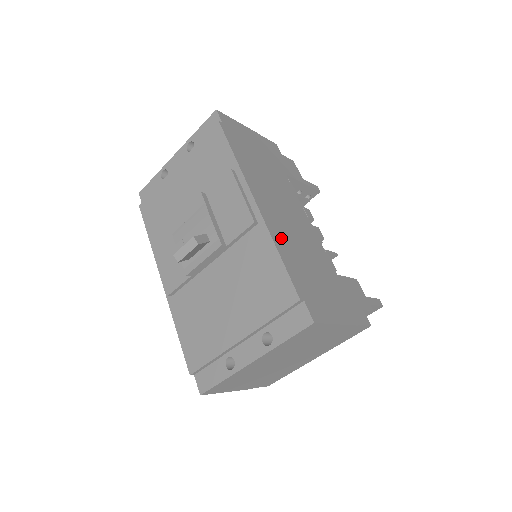
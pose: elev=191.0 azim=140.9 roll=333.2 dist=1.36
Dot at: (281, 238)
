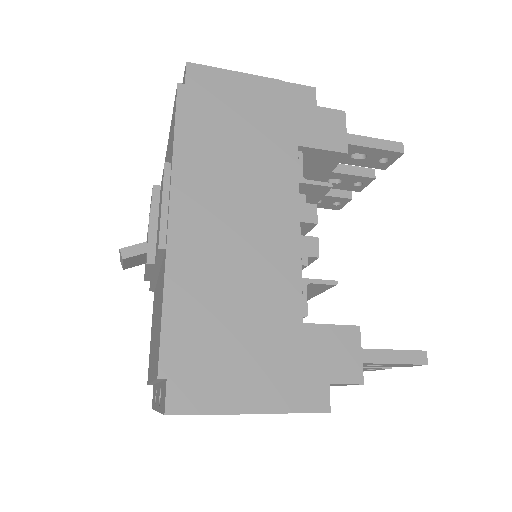
Dot at: (189, 274)
